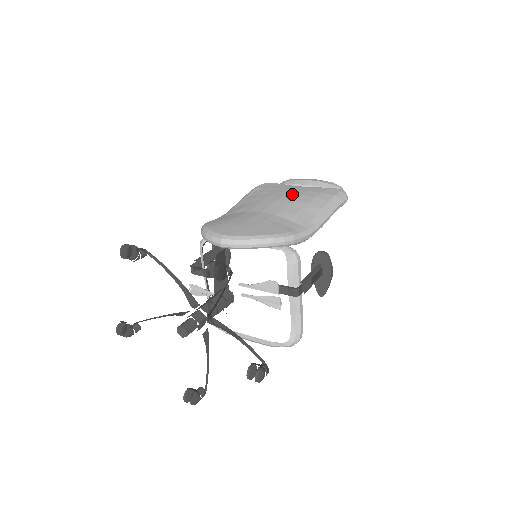
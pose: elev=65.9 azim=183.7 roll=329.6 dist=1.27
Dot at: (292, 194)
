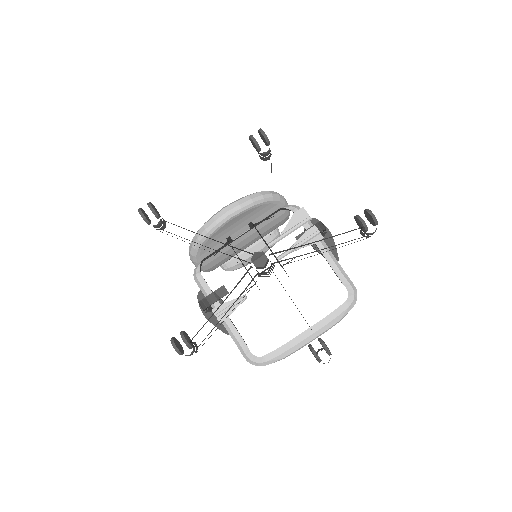
Dot at: occluded
